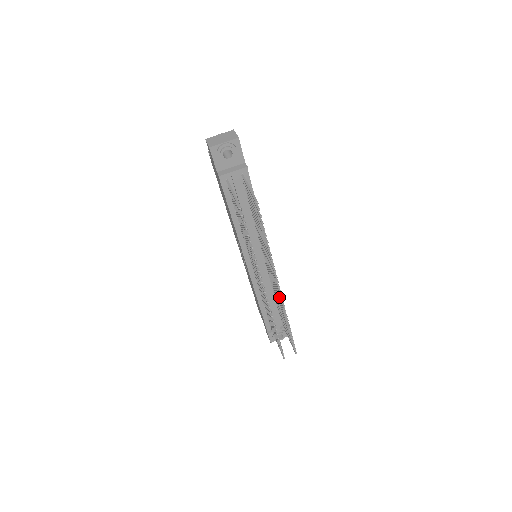
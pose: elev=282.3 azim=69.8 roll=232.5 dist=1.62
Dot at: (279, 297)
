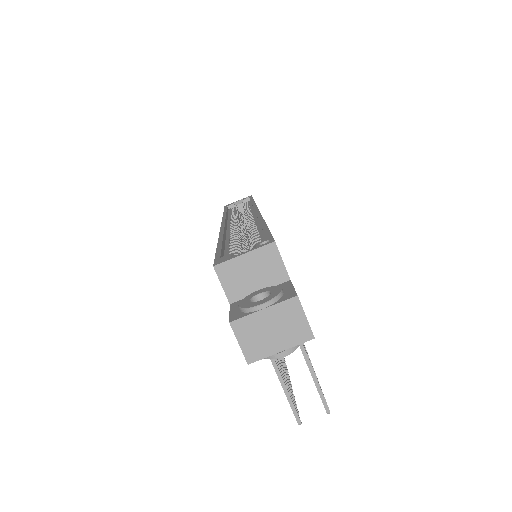
Dot at: occluded
